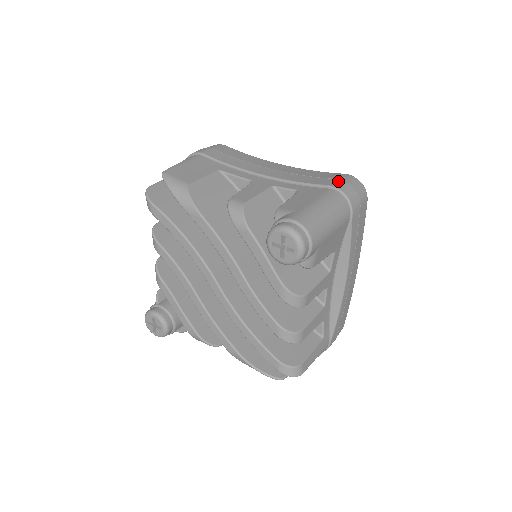
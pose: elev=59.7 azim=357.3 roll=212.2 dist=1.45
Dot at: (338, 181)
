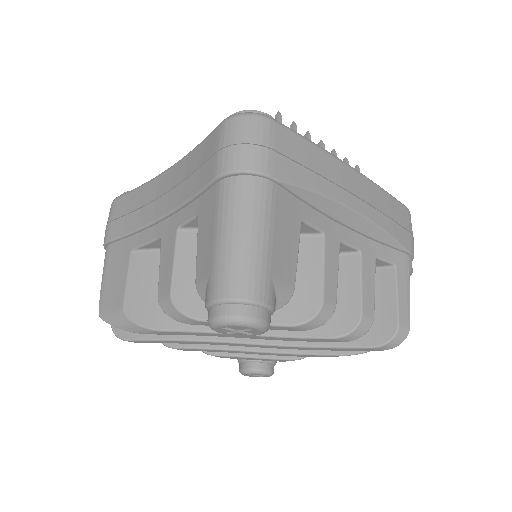
Dot at: (218, 156)
